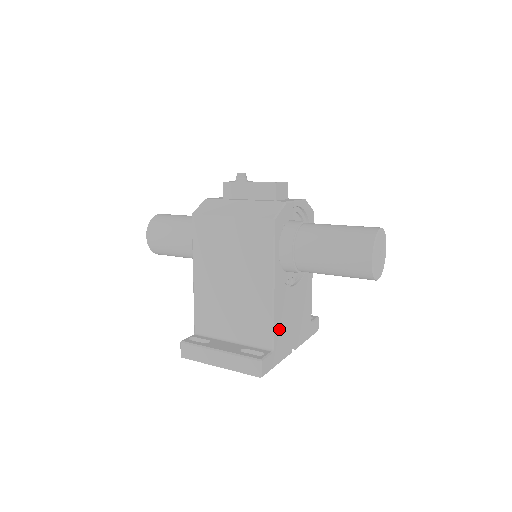
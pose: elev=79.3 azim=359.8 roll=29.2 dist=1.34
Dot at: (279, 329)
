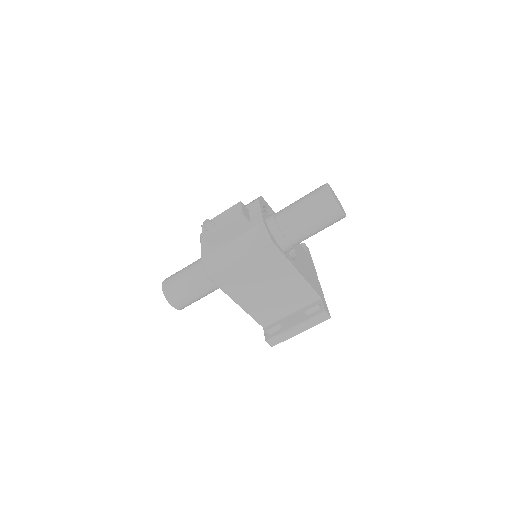
Dot at: (312, 284)
